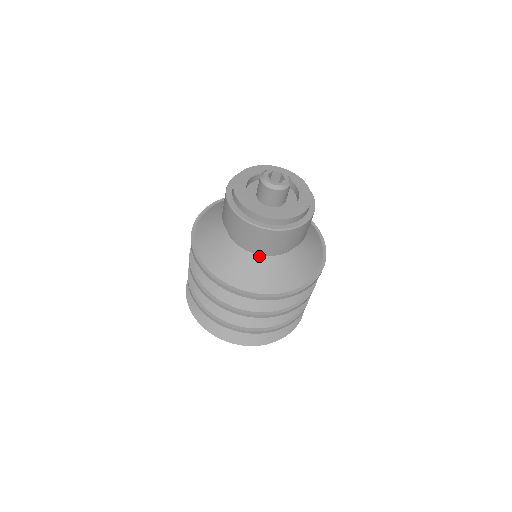
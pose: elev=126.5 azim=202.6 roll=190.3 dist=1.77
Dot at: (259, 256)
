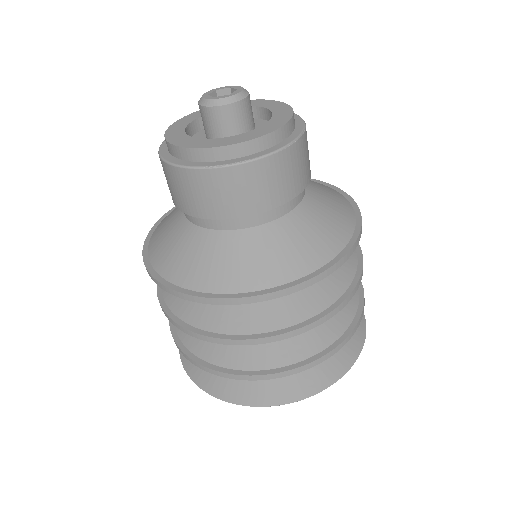
Dot at: (244, 231)
